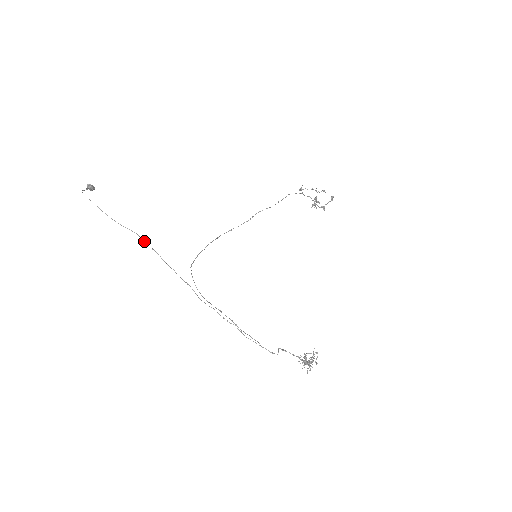
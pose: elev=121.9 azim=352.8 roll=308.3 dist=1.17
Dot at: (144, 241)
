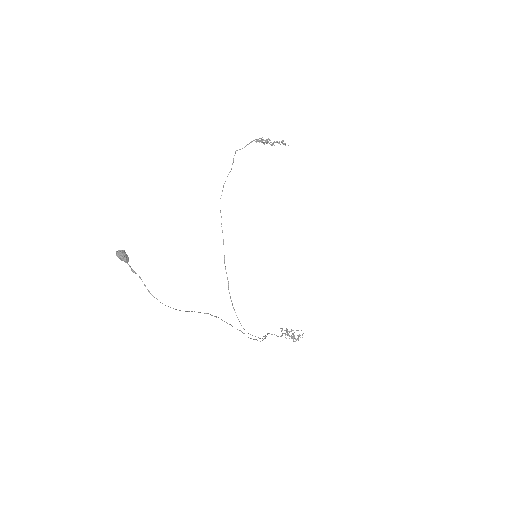
Dot at: occluded
